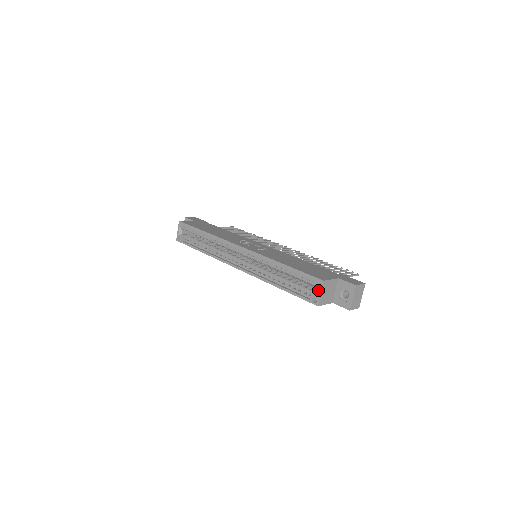
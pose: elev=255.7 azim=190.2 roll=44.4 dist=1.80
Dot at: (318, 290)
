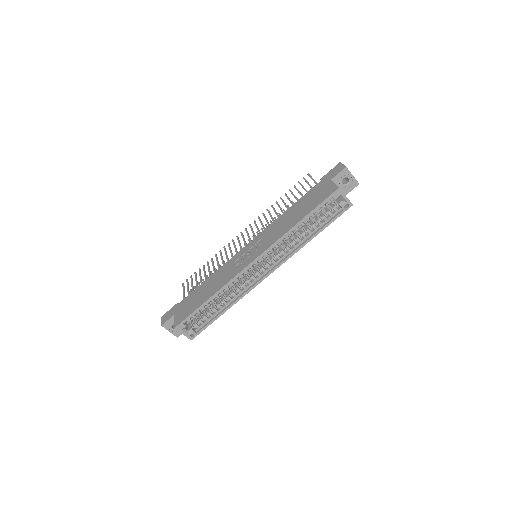
Dot at: (341, 198)
